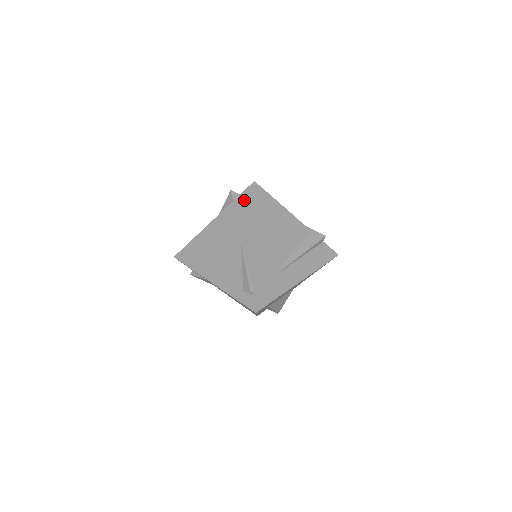
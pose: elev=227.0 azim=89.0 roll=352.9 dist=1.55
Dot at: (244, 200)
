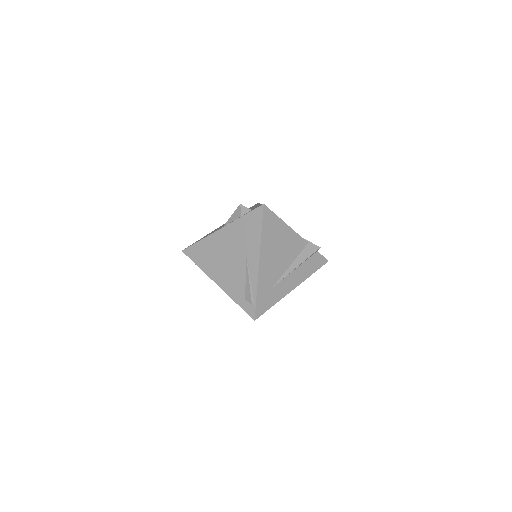
Dot at: (252, 219)
